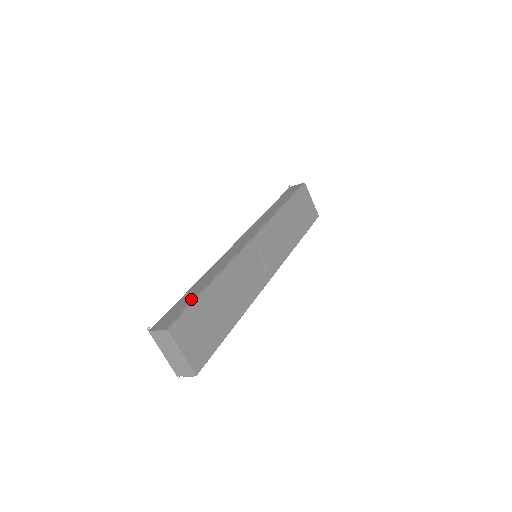
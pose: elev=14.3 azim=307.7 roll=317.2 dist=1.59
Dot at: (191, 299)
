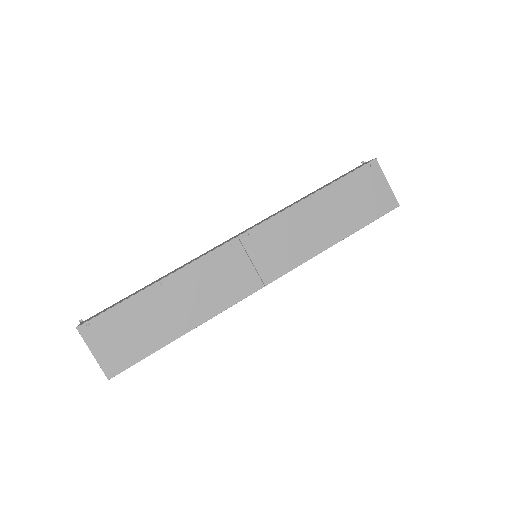
Dot at: (124, 299)
